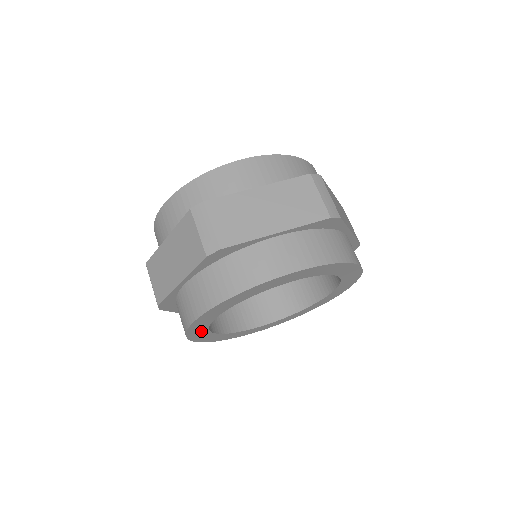
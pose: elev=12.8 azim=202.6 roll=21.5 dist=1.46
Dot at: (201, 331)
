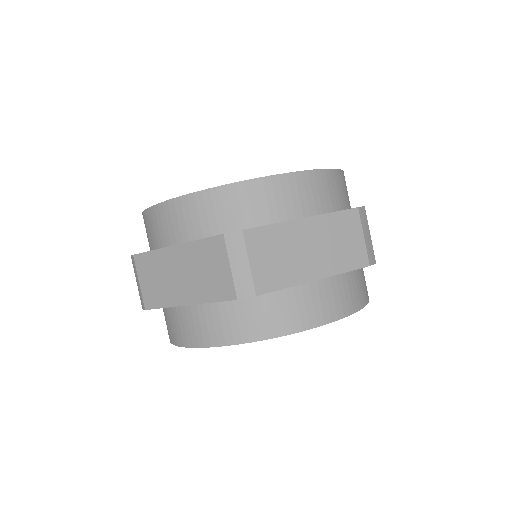
Dot at: occluded
